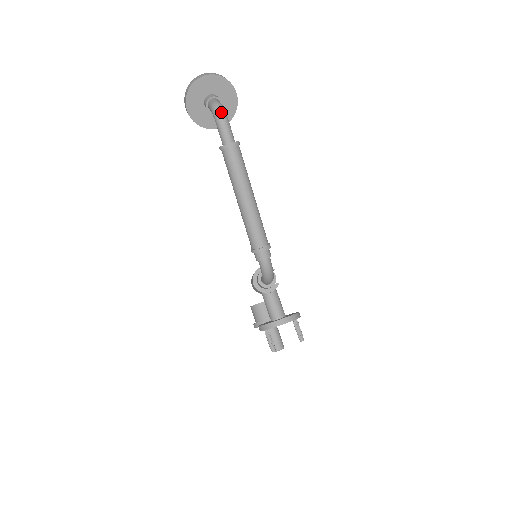
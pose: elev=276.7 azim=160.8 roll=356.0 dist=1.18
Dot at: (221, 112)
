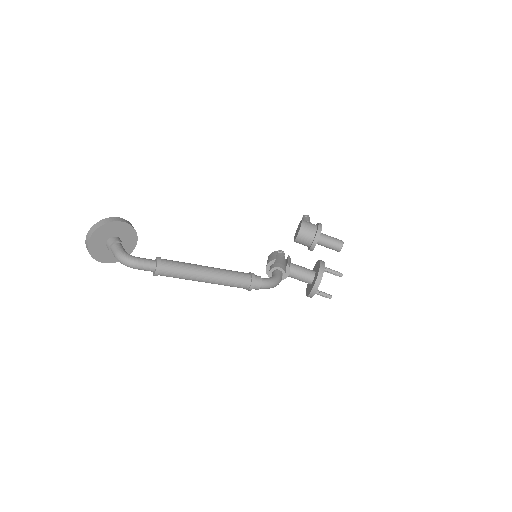
Dot at: (126, 262)
